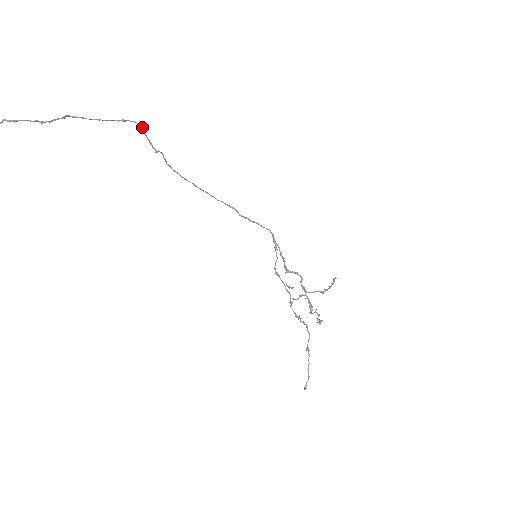
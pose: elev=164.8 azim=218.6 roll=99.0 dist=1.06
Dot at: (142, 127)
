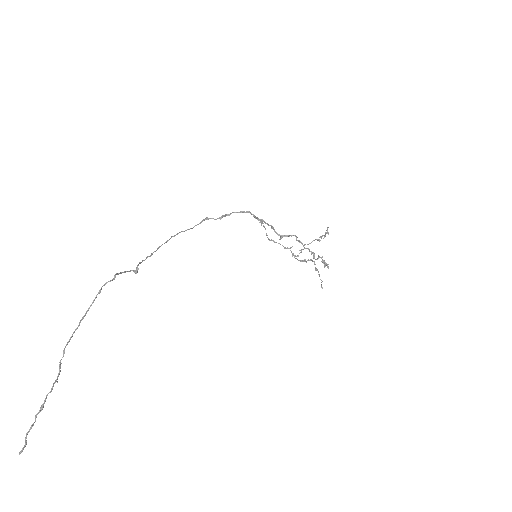
Dot at: (115, 275)
